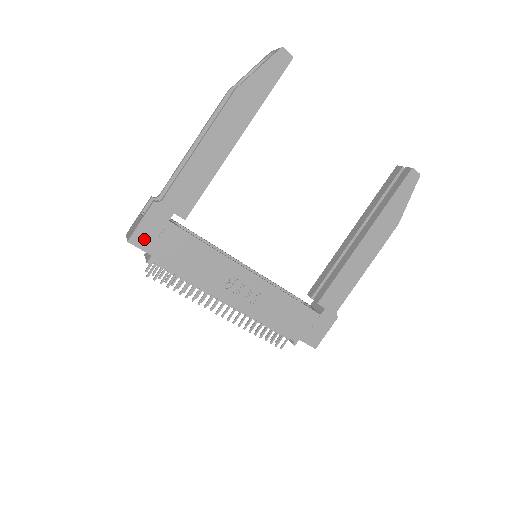
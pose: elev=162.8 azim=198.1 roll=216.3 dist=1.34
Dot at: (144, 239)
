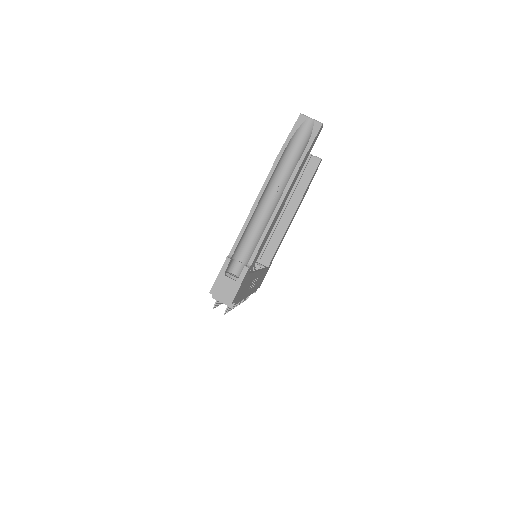
Dot at: (237, 295)
